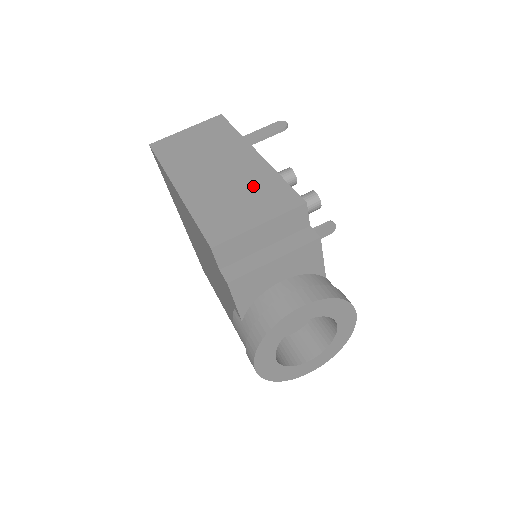
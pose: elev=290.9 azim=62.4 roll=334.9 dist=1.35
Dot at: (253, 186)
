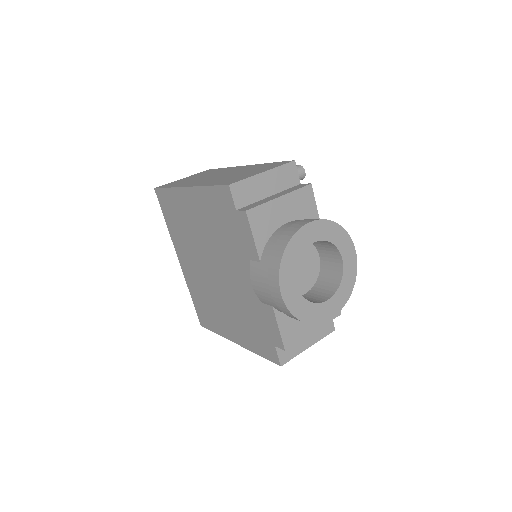
Dot at: (250, 169)
